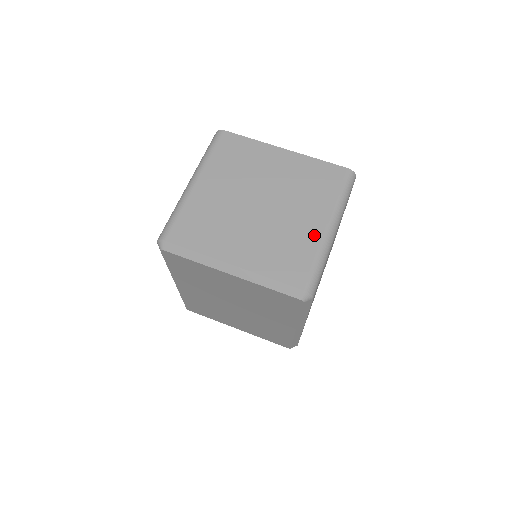
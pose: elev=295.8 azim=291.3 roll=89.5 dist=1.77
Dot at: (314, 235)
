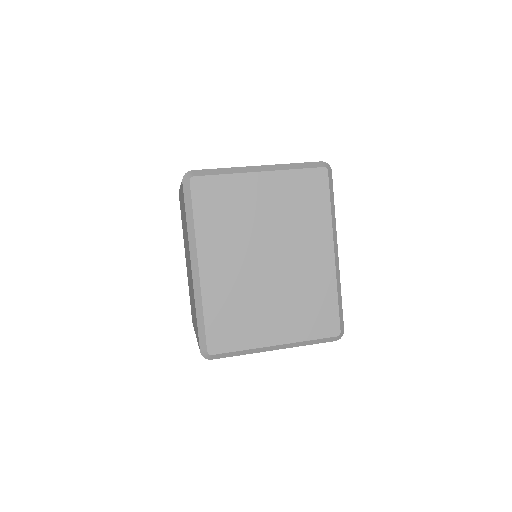
Dot at: occluded
